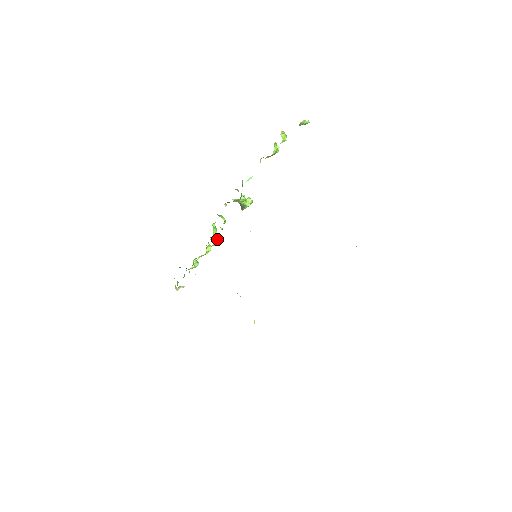
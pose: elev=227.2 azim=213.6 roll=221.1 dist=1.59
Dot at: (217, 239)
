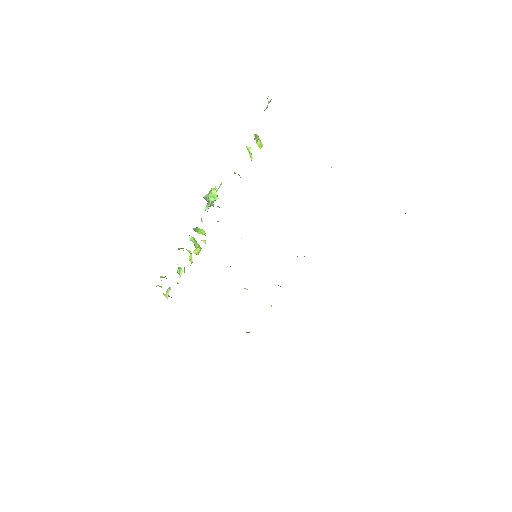
Dot at: (198, 247)
